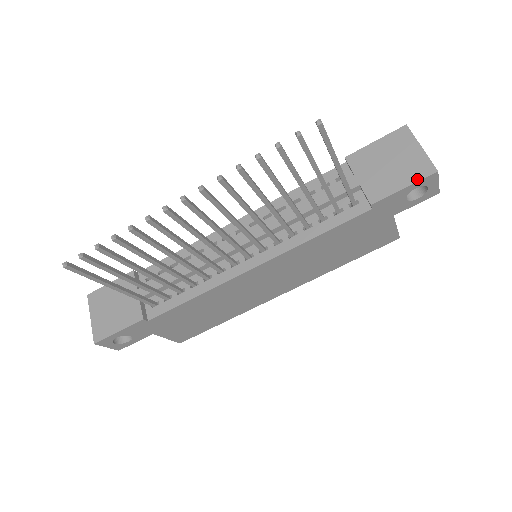
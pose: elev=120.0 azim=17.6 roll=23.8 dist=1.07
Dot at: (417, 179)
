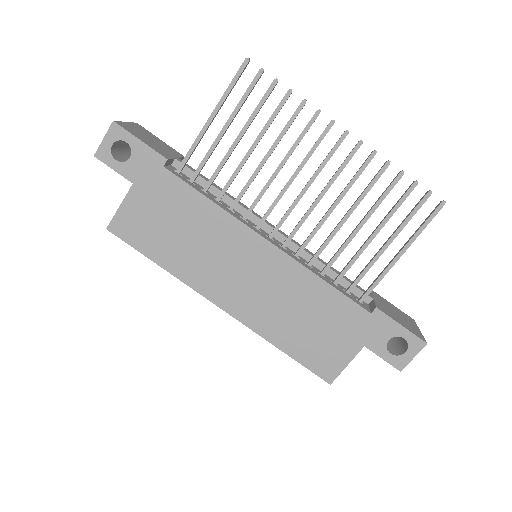
Dot at: (412, 332)
